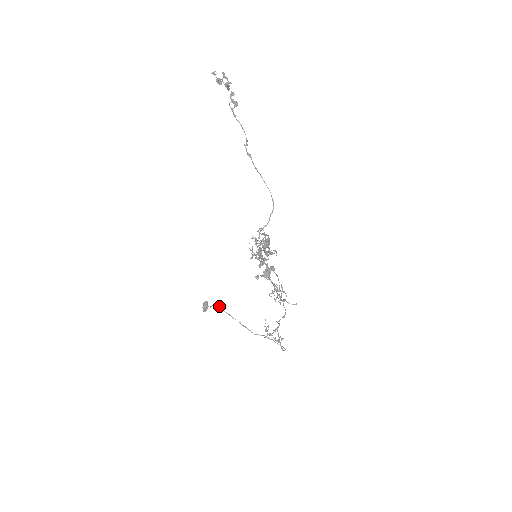
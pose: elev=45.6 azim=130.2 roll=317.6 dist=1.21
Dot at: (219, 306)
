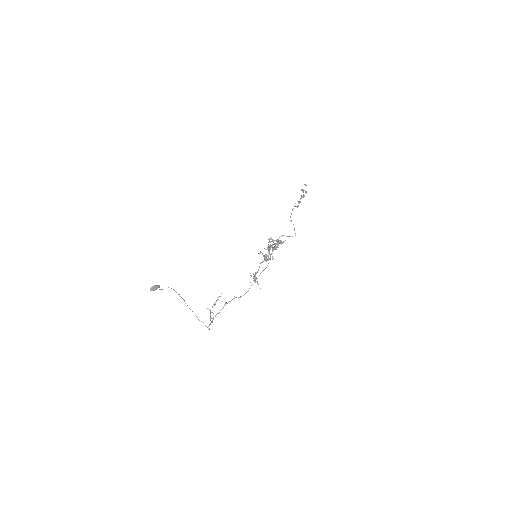
Dot at: occluded
